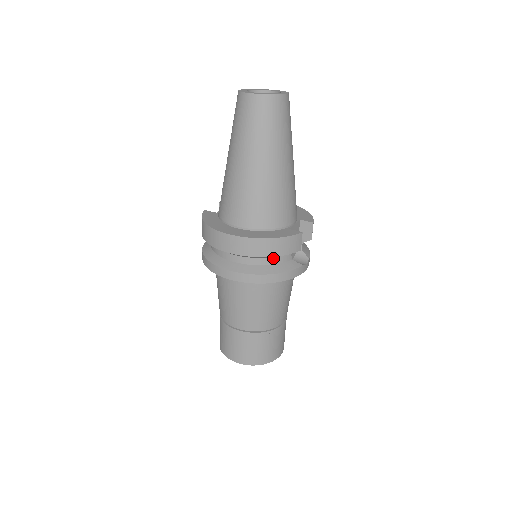
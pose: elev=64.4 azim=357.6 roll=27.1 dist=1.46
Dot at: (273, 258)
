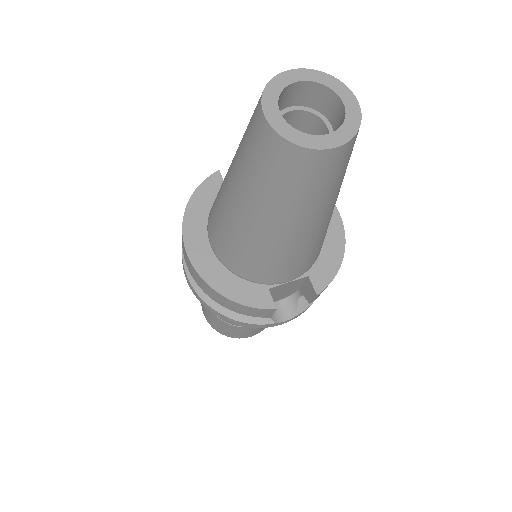
Dot at: occluded
